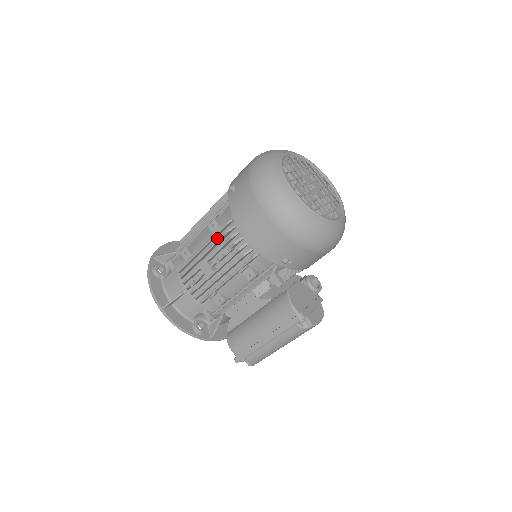
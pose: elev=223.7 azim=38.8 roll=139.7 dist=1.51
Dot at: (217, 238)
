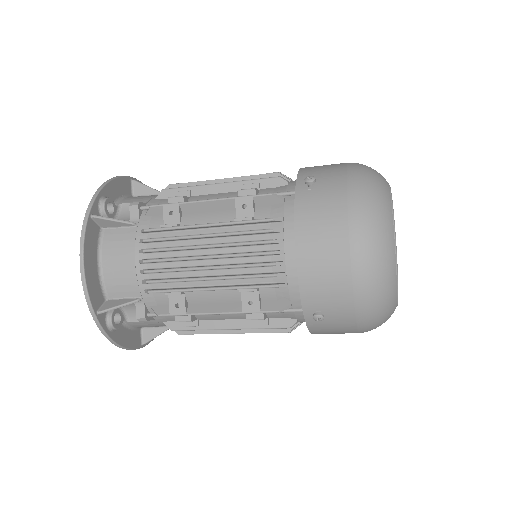
Dot at: (257, 321)
